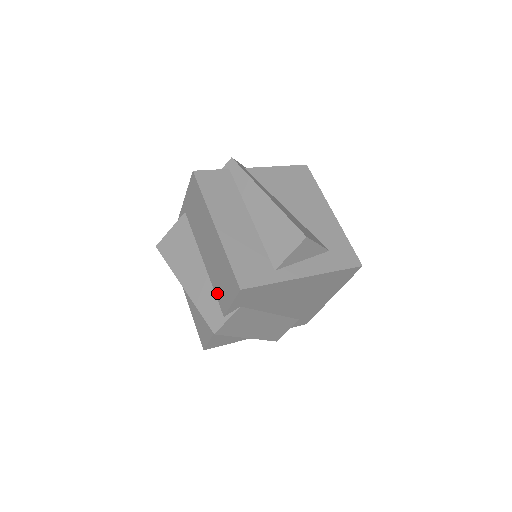
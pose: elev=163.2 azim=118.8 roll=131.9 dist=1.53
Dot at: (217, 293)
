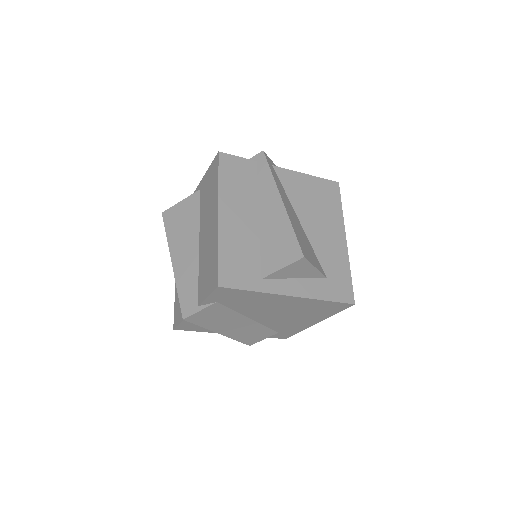
Dot at: (200, 280)
